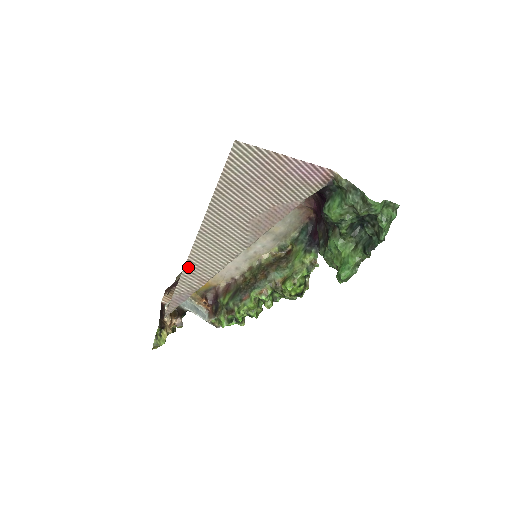
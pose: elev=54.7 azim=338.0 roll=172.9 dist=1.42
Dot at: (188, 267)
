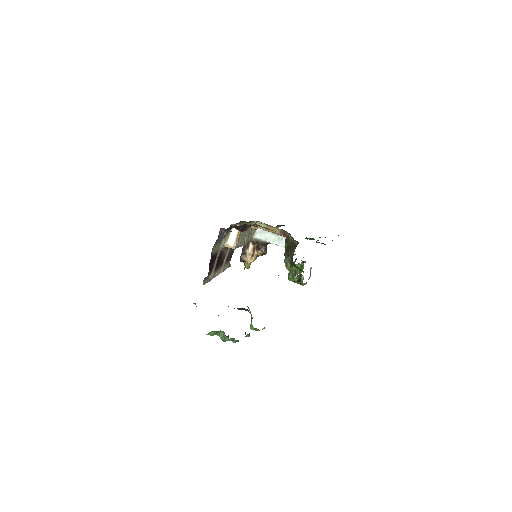
Dot at: occluded
